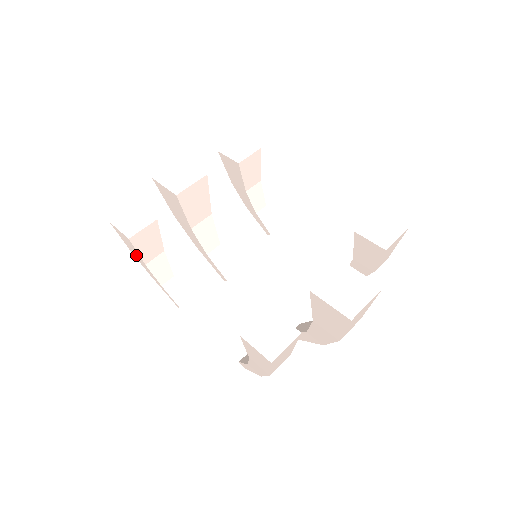
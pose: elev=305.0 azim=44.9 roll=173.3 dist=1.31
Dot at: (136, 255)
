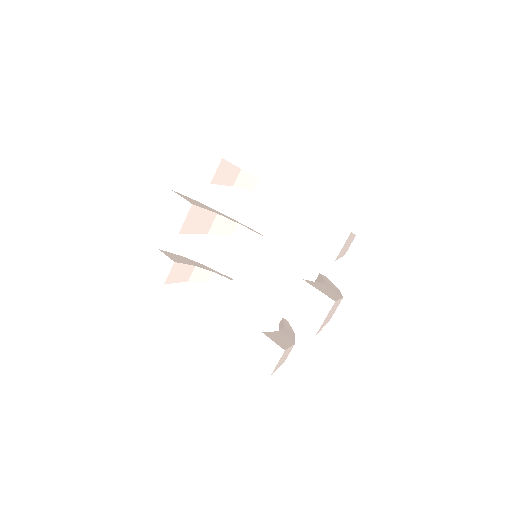
Dot at: occluded
